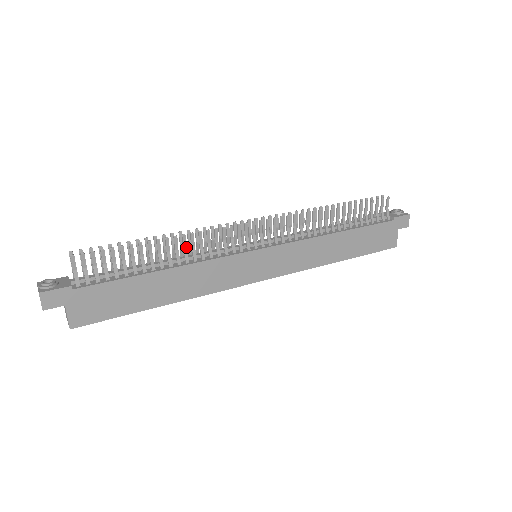
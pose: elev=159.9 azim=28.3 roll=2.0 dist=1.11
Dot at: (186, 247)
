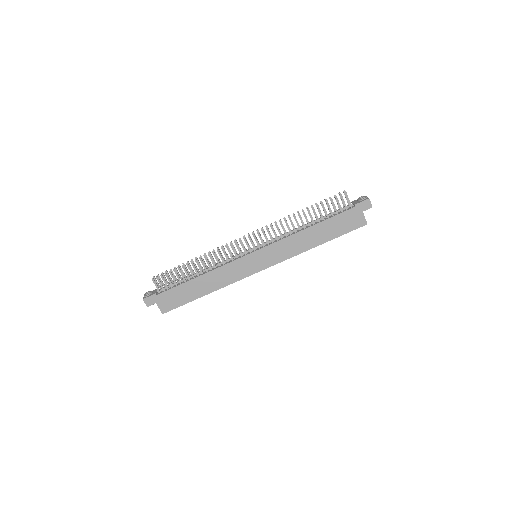
Dot at: (208, 261)
